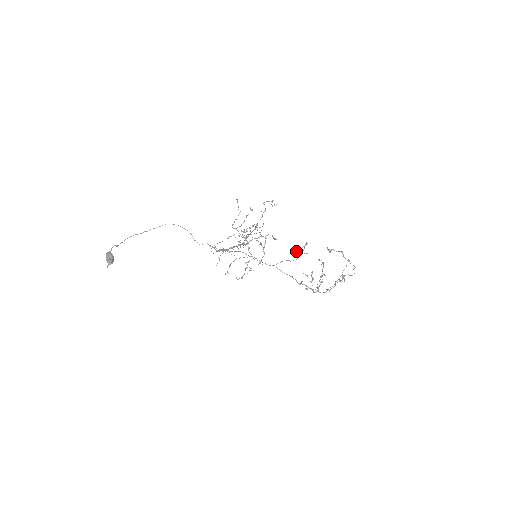
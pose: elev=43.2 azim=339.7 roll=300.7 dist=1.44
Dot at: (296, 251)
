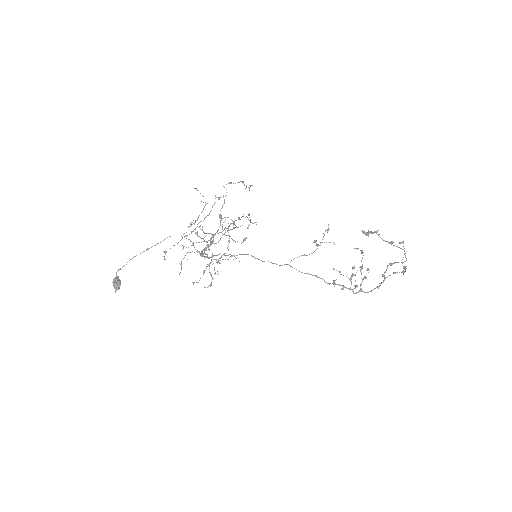
Dot at: (314, 242)
